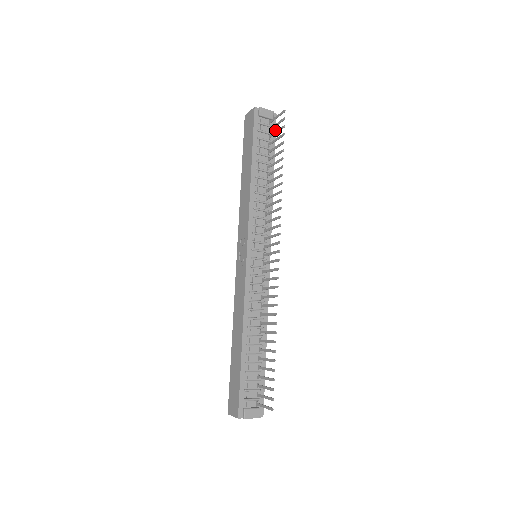
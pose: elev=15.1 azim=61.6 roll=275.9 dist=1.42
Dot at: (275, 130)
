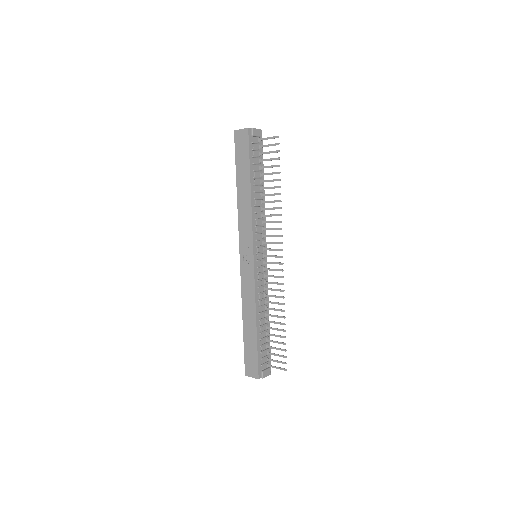
Dot at: occluded
